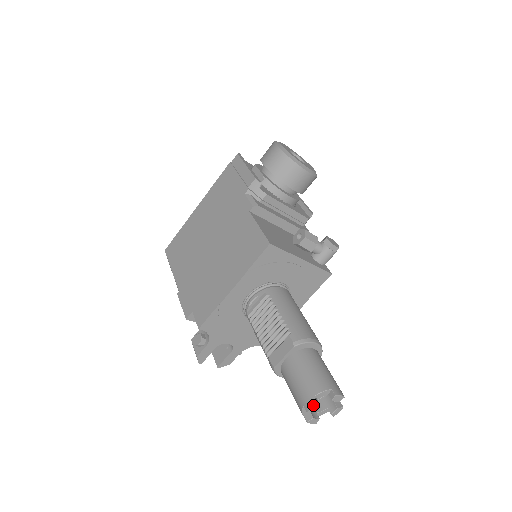
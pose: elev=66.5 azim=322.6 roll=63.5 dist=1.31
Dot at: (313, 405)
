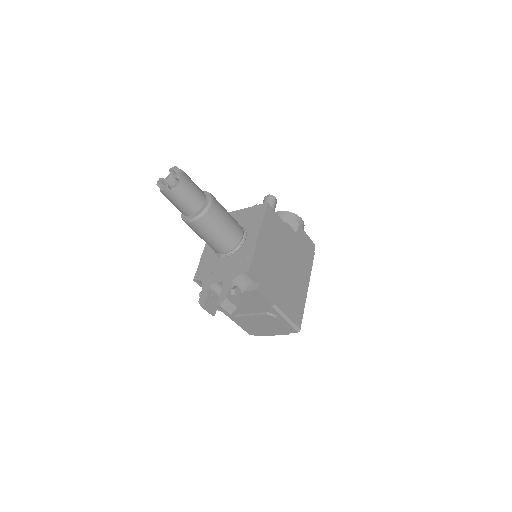
Dot at: (158, 180)
